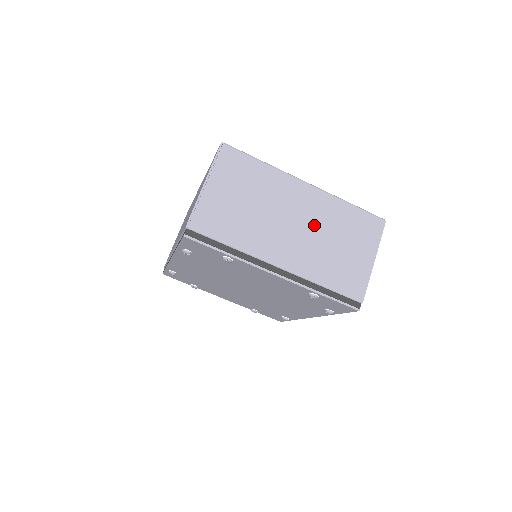
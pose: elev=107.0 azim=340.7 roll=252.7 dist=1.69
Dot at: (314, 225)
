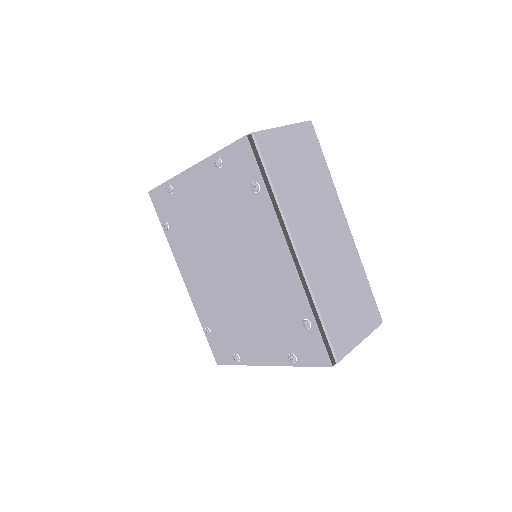
Dot at: occluded
